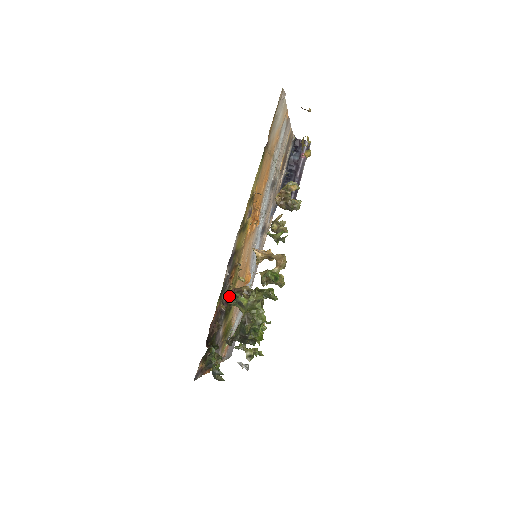
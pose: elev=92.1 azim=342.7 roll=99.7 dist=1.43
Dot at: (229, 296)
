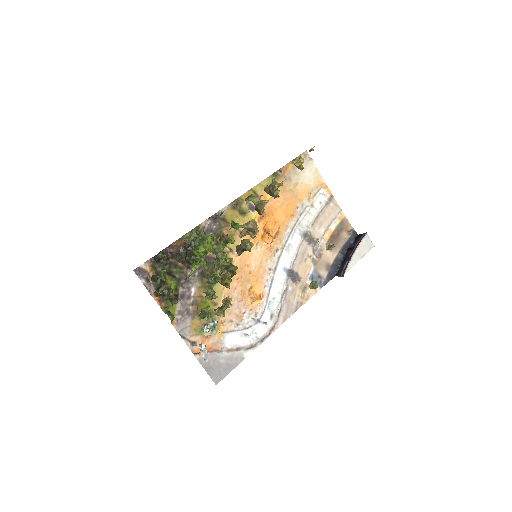
Dot at: (211, 260)
